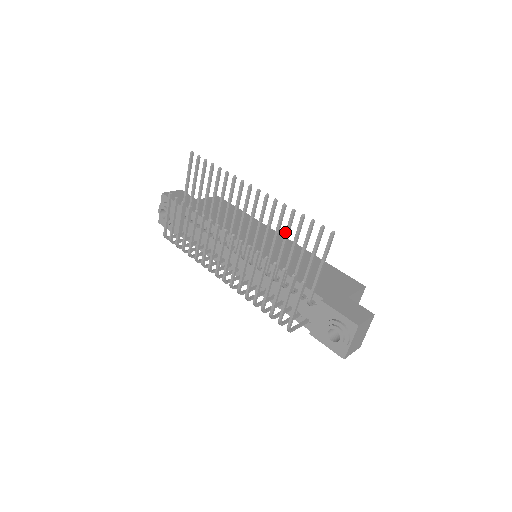
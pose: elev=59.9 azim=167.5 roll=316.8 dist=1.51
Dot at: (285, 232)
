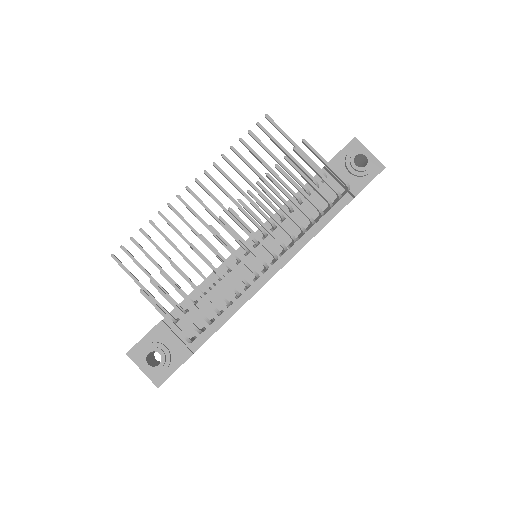
Dot at: (248, 166)
